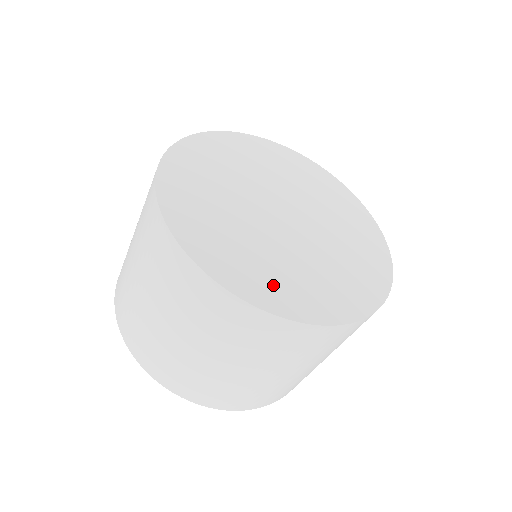
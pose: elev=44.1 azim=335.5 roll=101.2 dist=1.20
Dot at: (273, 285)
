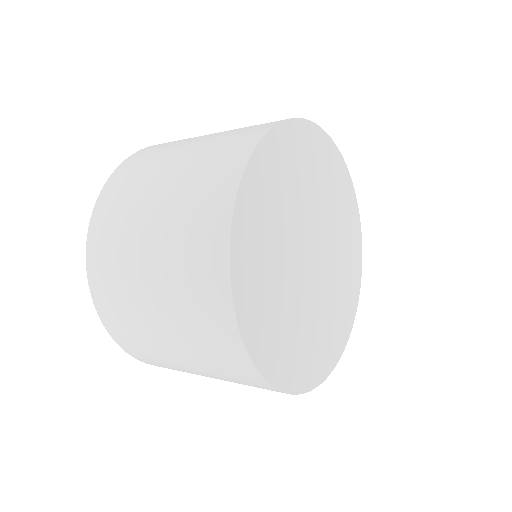
Dot at: (262, 315)
